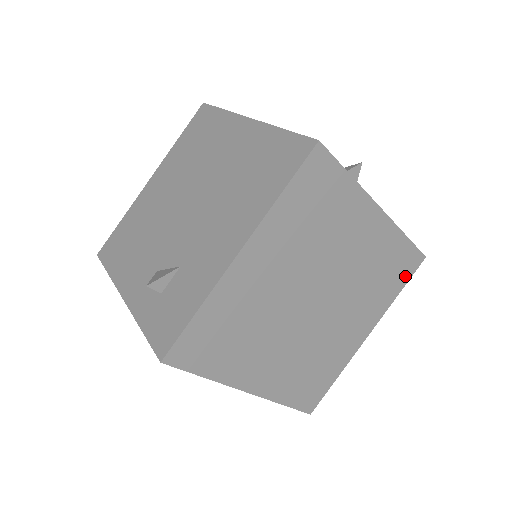
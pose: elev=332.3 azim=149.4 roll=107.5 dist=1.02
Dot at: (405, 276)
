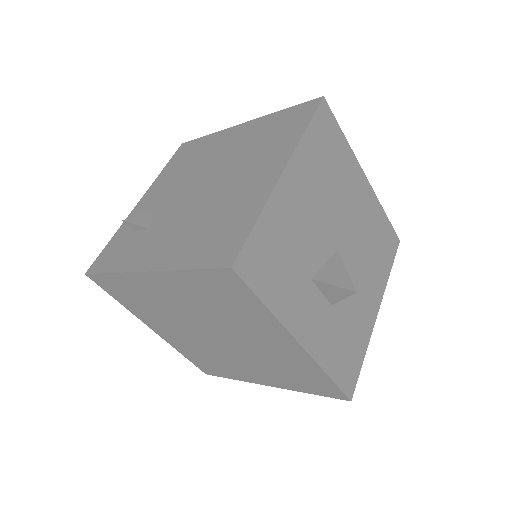
Dot at: (321, 392)
